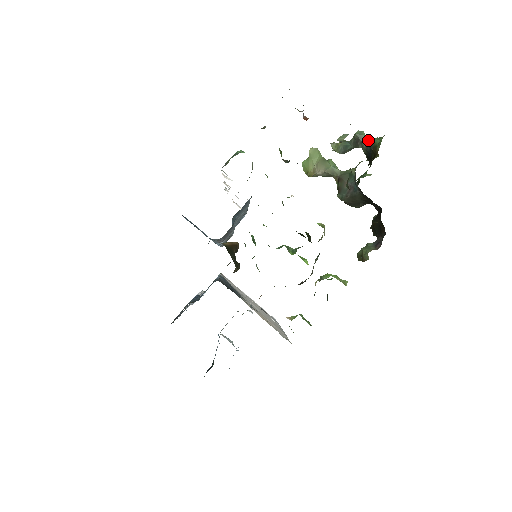
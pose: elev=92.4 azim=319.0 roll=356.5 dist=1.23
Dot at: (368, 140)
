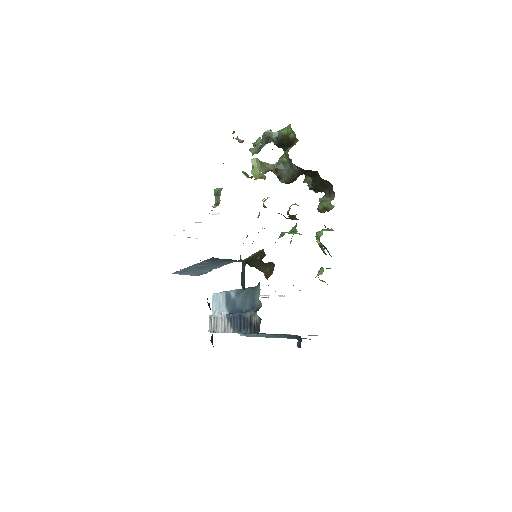
Dot at: (276, 134)
